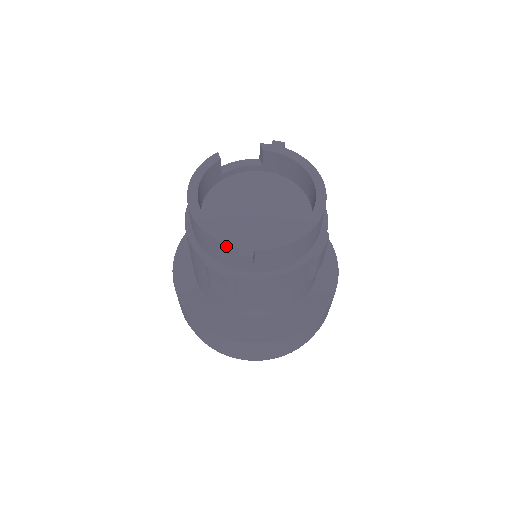
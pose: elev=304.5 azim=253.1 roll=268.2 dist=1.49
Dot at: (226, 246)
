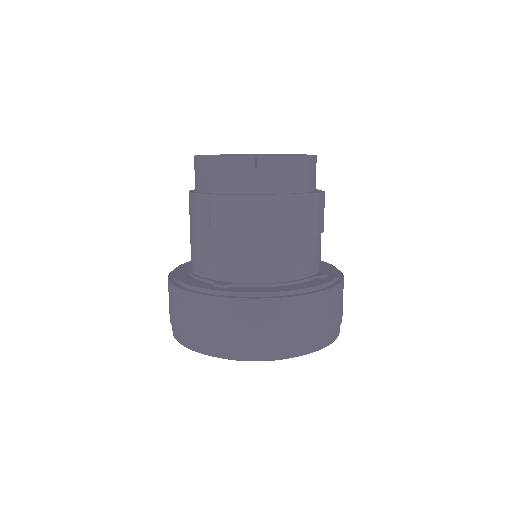
Dot at: (230, 157)
